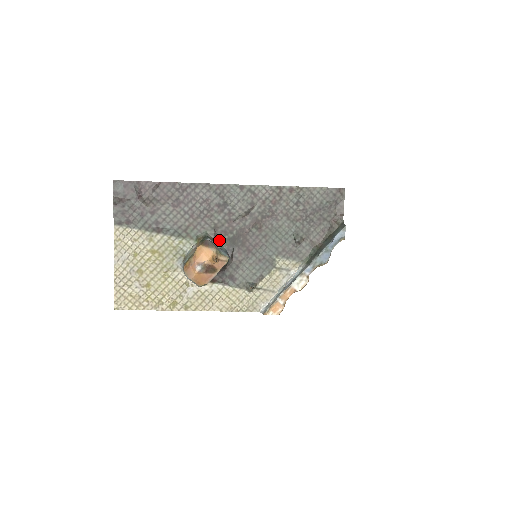
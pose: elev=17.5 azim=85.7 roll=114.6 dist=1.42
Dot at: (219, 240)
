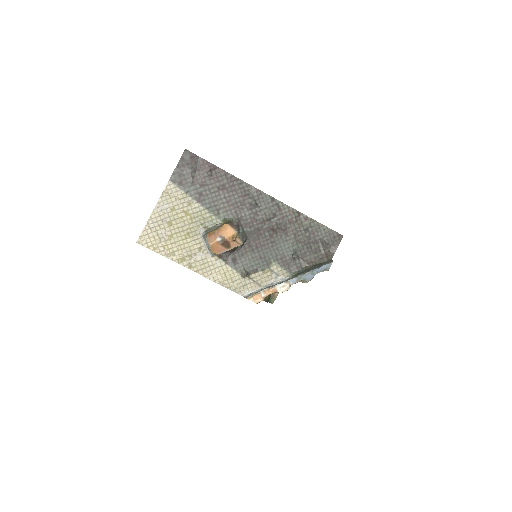
Dot at: (239, 229)
